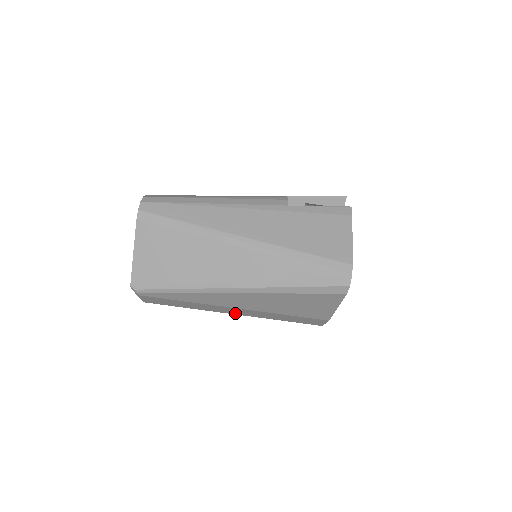
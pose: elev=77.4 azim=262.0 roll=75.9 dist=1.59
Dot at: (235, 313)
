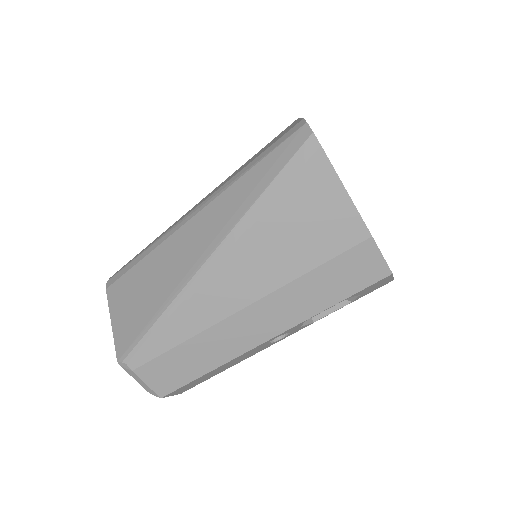
Dot at: (267, 333)
